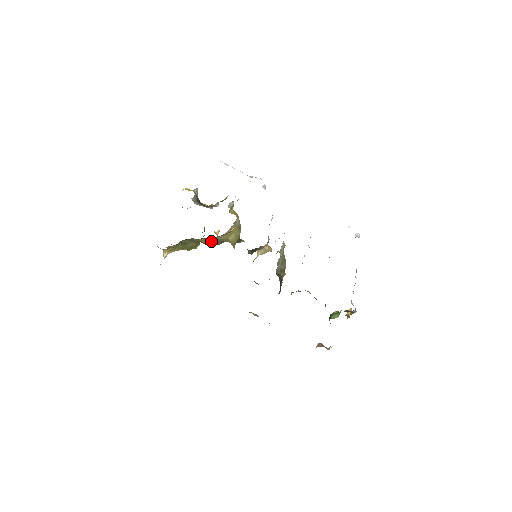
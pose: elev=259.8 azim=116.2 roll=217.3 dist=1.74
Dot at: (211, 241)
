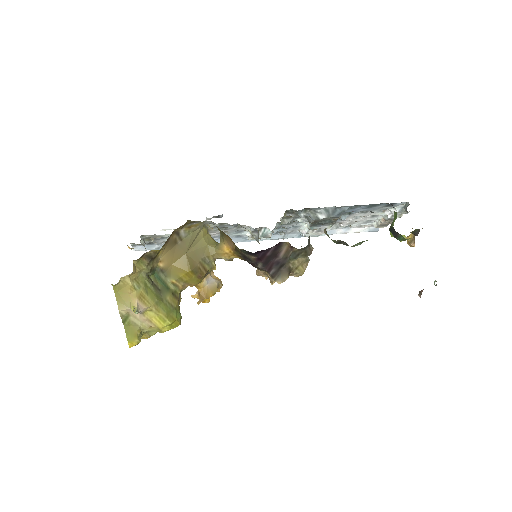
Dot at: (189, 259)
